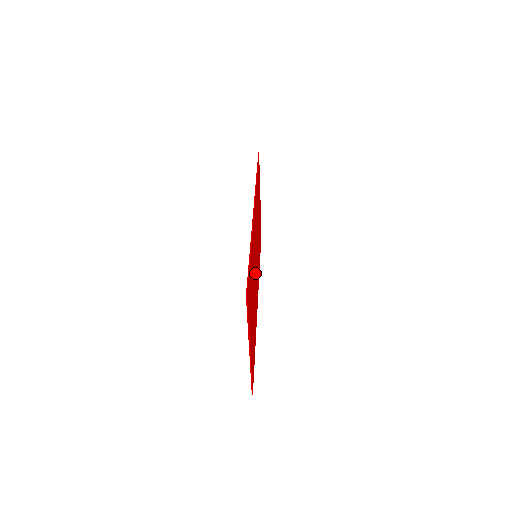
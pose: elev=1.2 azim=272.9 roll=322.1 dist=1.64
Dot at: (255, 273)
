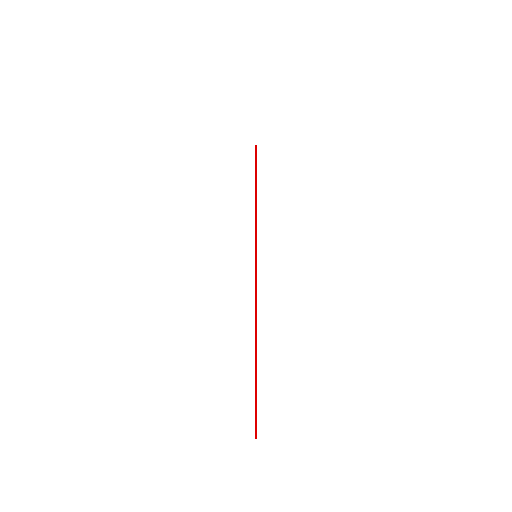
Dot at: occluded
